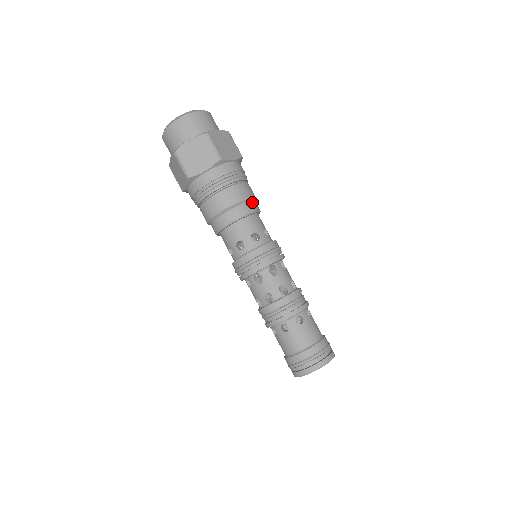
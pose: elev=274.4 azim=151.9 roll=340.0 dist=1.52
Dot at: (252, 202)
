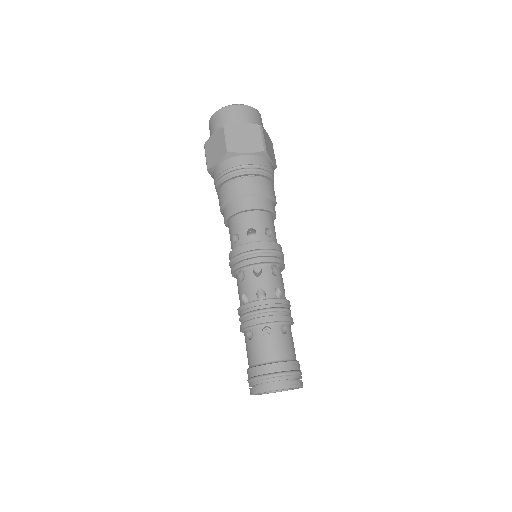
Dot at: (274, 204)
